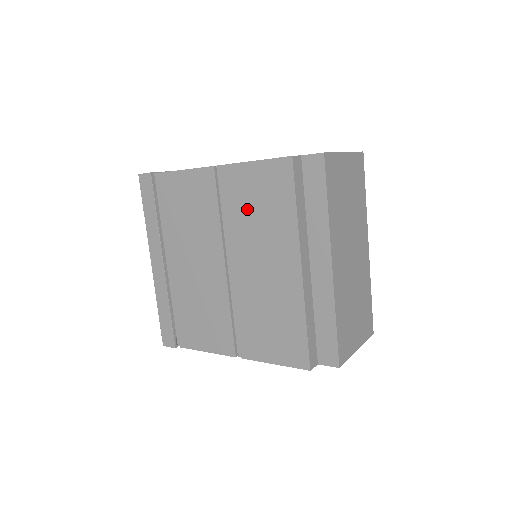
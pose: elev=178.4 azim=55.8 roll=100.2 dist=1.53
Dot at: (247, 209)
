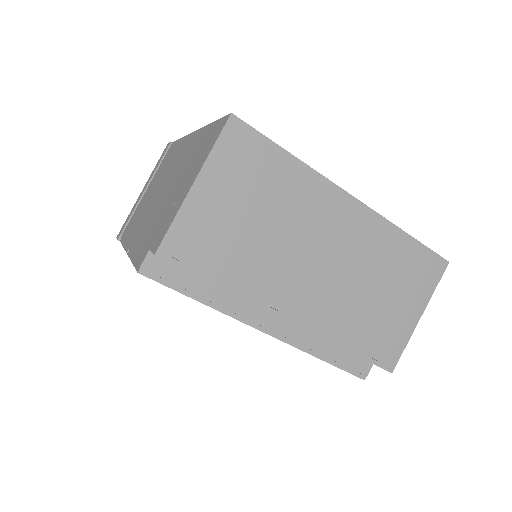
Dot at: occluded
